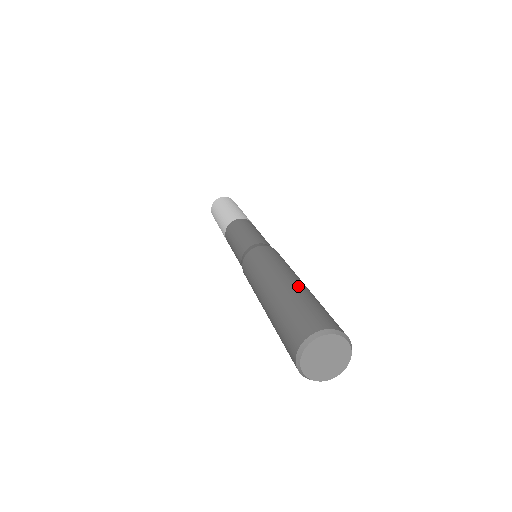
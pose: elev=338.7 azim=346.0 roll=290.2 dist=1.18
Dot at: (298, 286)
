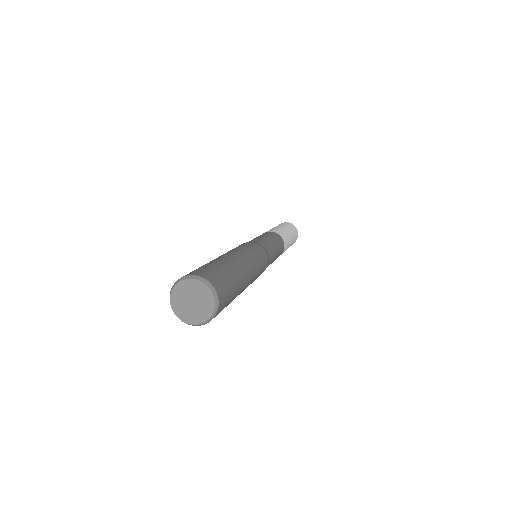
Dot at: (240, 269)
